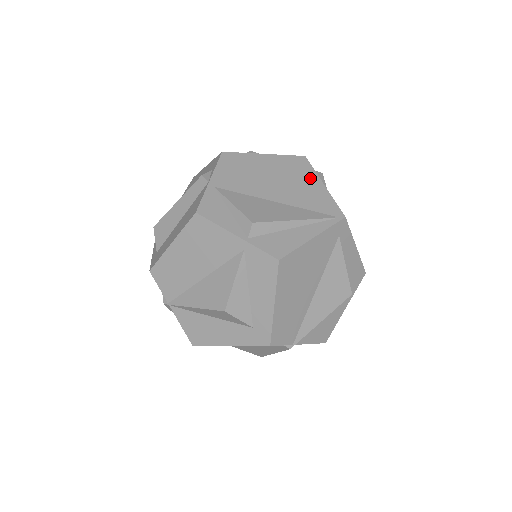
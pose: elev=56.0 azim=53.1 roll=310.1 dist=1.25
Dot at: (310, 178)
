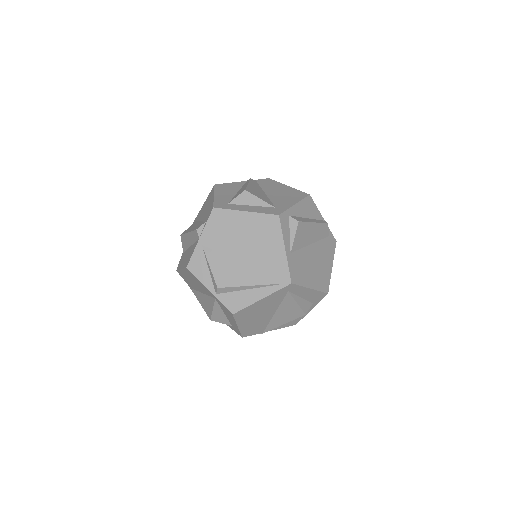
Dot at: (276, 241)
